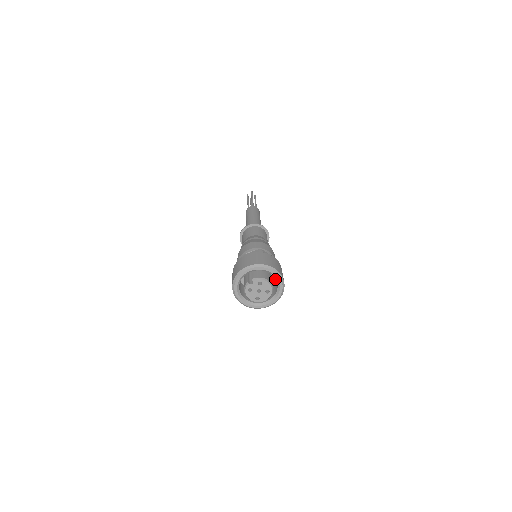
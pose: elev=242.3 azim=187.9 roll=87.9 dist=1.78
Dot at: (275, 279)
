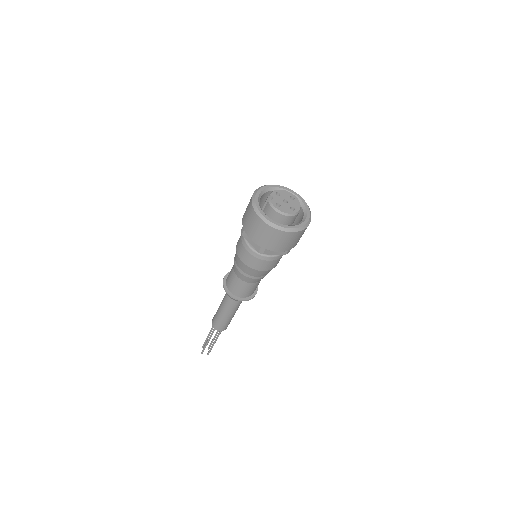
Dot at: occluded
